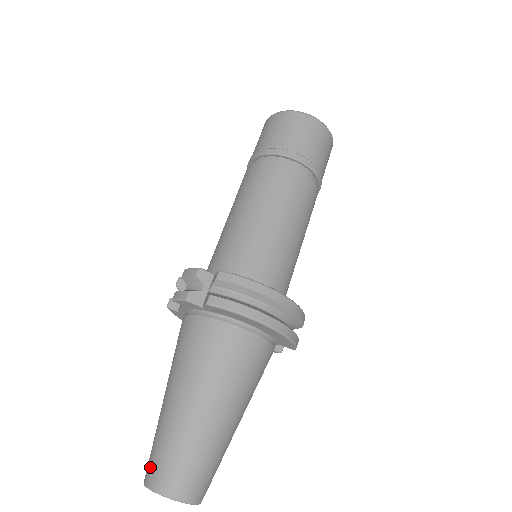
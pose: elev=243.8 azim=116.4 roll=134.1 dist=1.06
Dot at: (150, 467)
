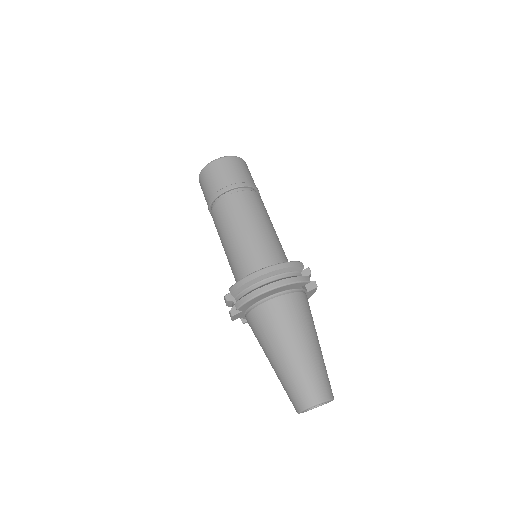
Dot at: (292, 403)
